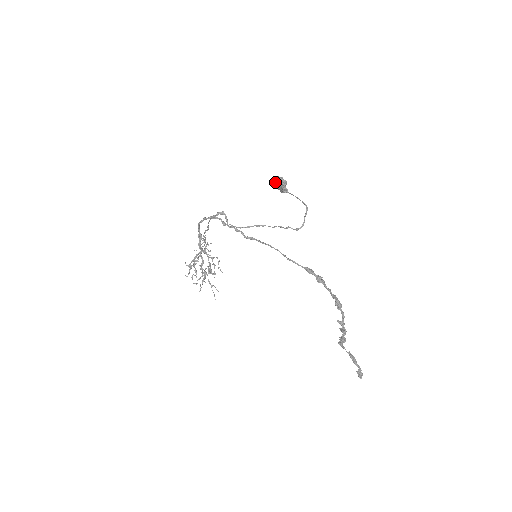
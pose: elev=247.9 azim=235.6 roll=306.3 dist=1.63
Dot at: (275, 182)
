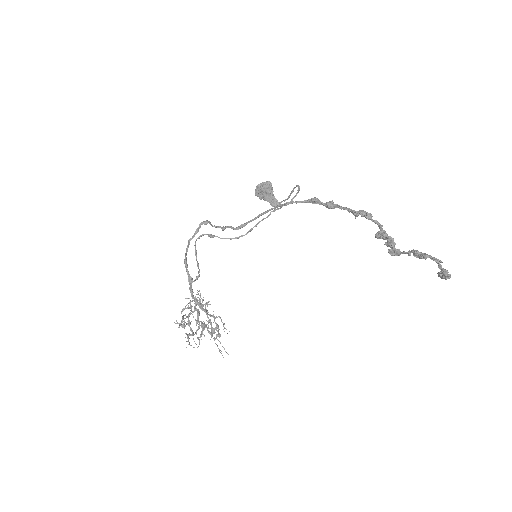
Dot at: (260, 190)
